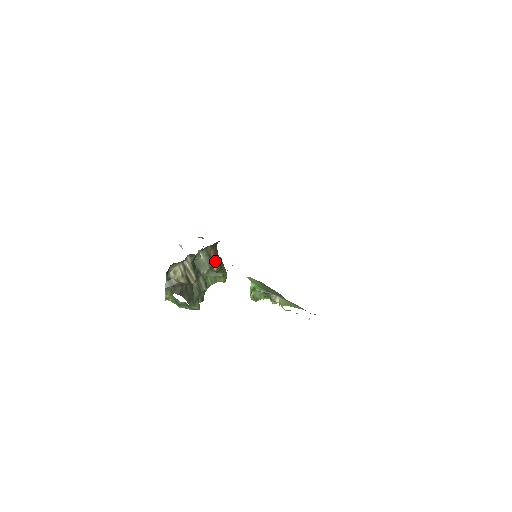
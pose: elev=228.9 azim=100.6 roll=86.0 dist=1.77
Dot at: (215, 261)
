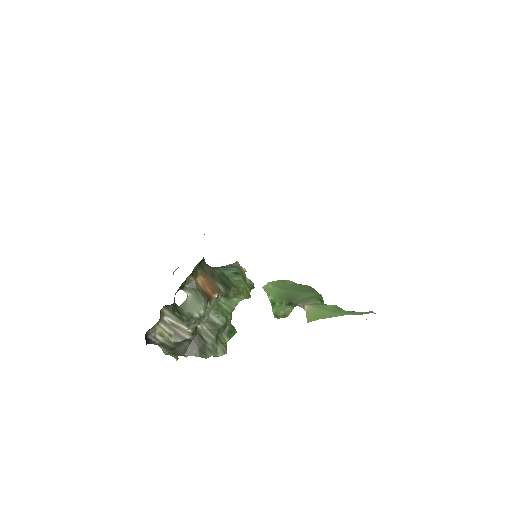
Dot at: (211, 287)
